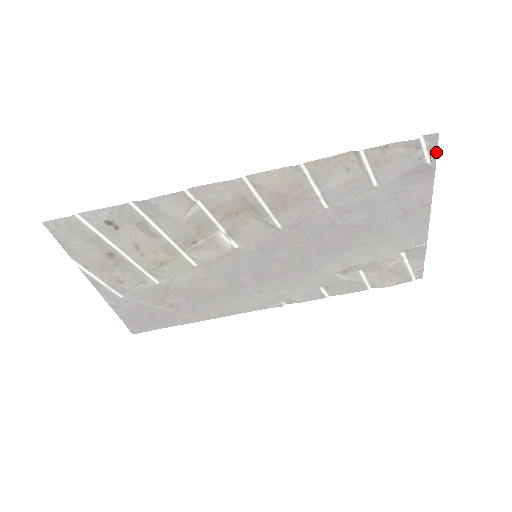
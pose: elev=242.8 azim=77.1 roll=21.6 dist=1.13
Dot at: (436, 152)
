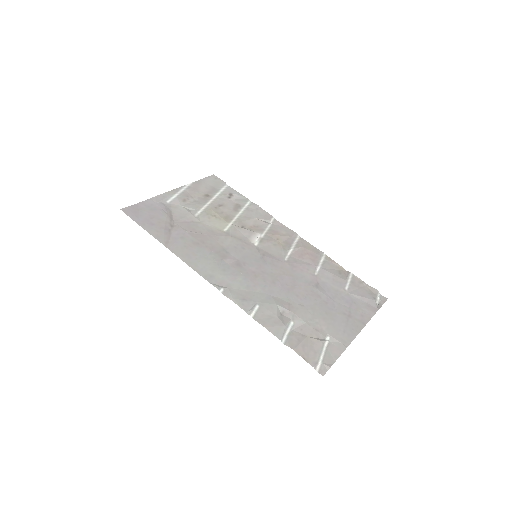
Dot at: occluded
